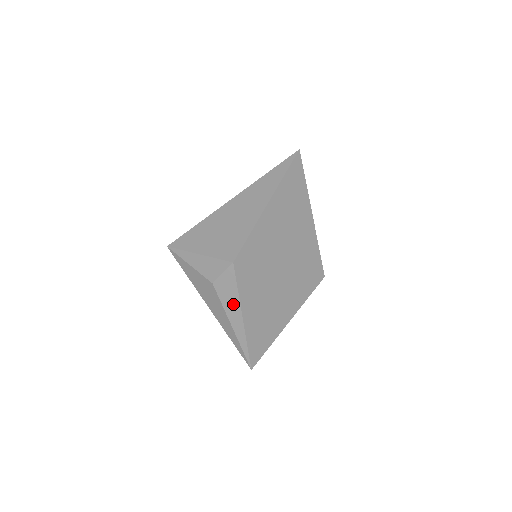
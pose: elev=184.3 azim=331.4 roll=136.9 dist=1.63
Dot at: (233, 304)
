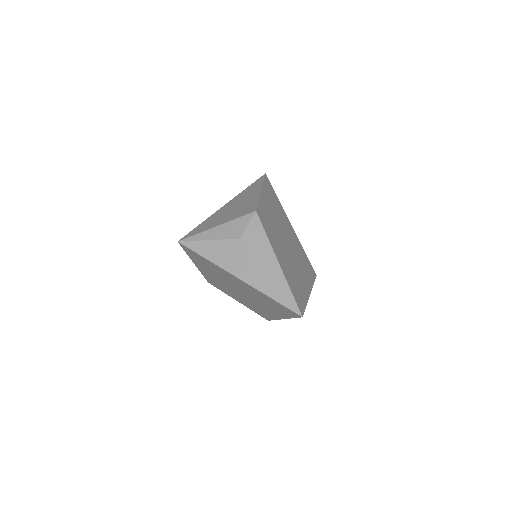
Dot at: (265, 251)
